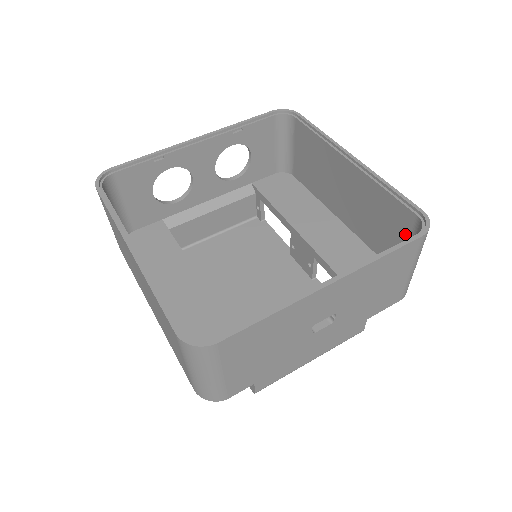
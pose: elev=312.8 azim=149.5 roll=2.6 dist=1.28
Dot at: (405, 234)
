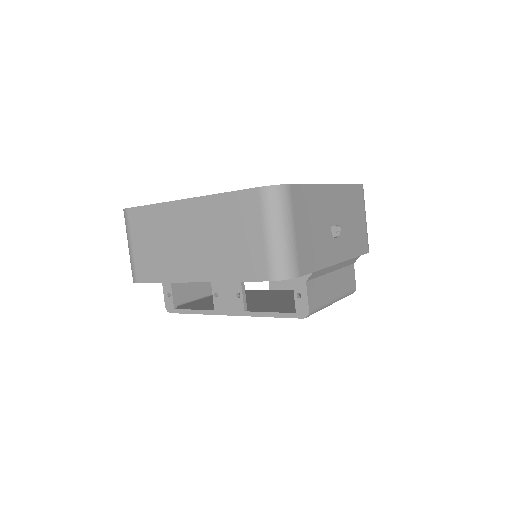
Dot at: occluded
